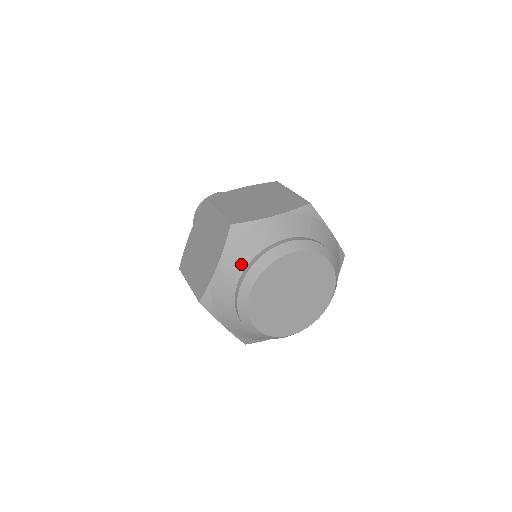
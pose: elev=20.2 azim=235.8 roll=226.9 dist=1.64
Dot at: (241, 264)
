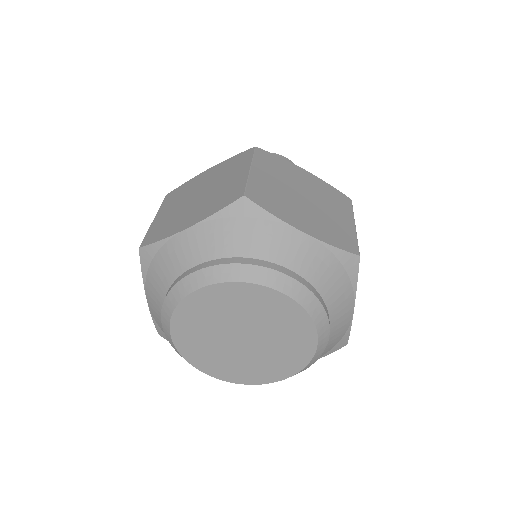
Dot at: (159, 301)
